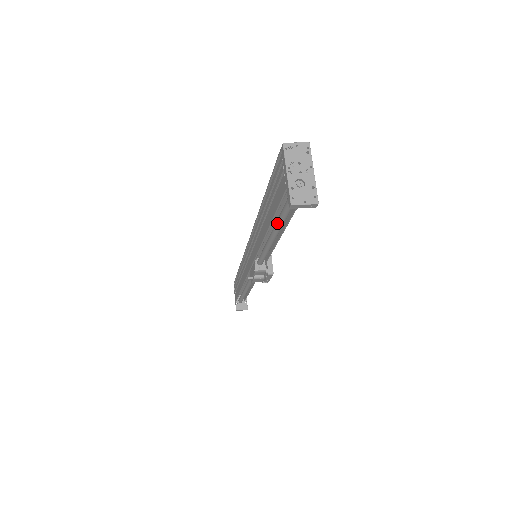
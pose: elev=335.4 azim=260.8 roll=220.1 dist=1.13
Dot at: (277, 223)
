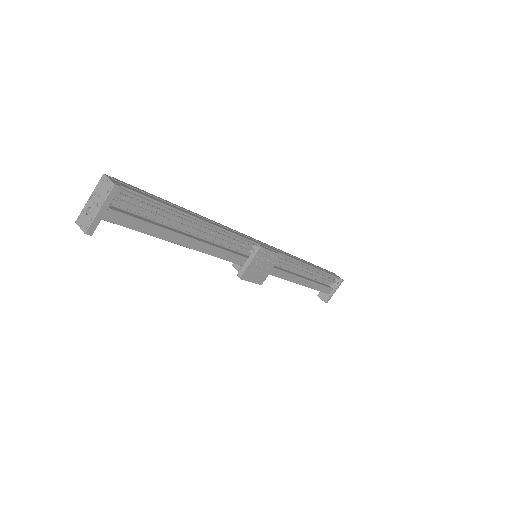
Dot at: occluded
